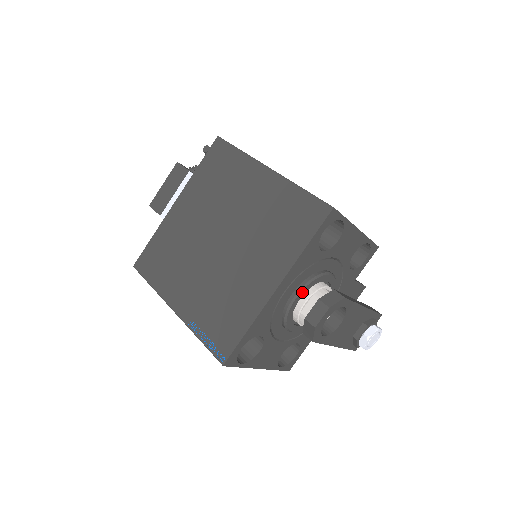
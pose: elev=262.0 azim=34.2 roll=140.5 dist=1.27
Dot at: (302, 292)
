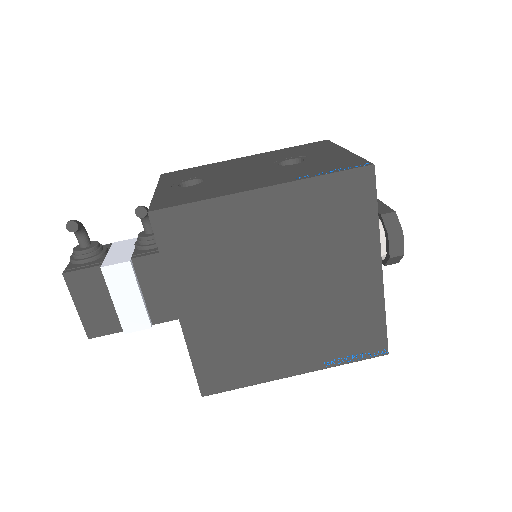
Dot at: occluded
